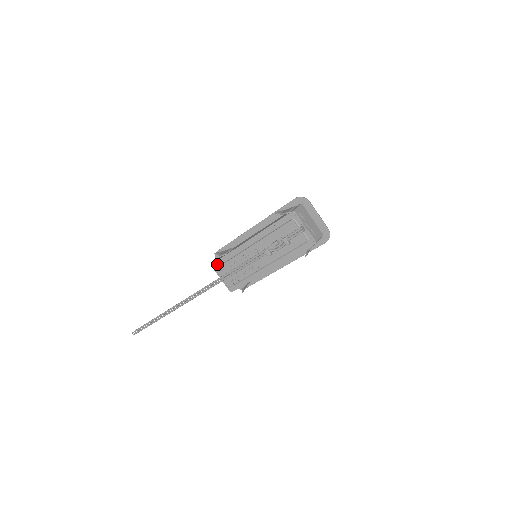
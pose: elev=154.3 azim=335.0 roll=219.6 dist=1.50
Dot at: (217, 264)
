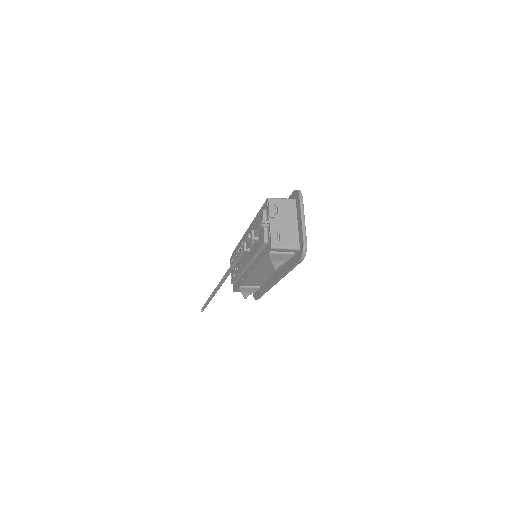
Dot at: occluded
